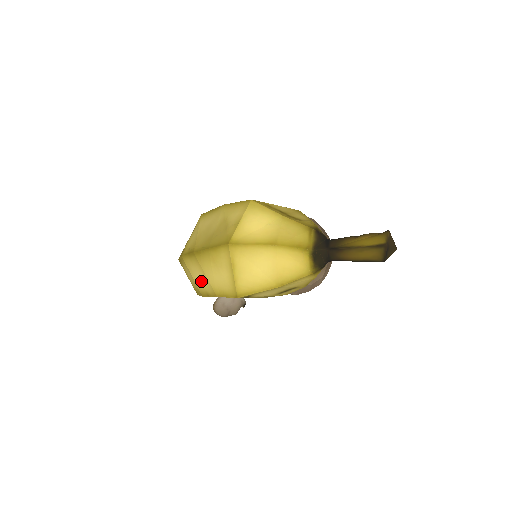
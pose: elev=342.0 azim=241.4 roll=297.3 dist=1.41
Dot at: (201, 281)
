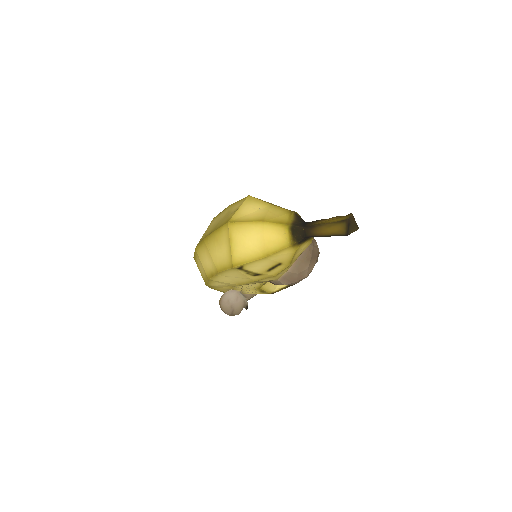
Dot at: (208, 264)
